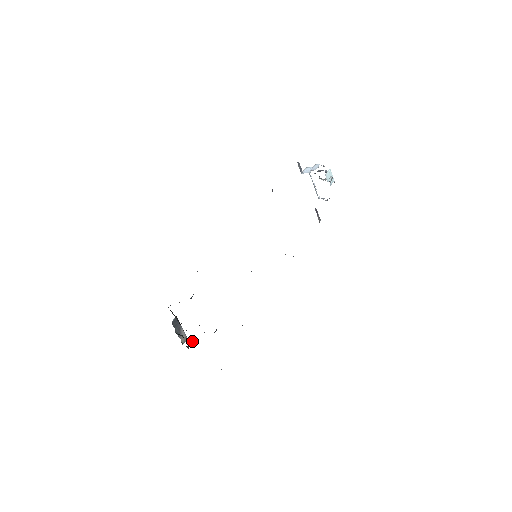
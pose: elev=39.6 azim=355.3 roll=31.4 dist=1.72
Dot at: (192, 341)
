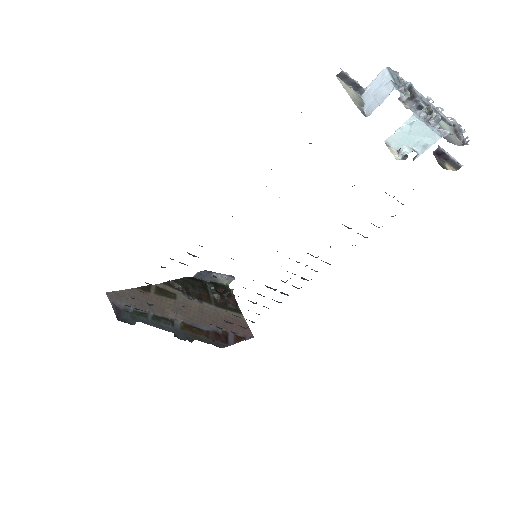
Dot at: (228, 292)
